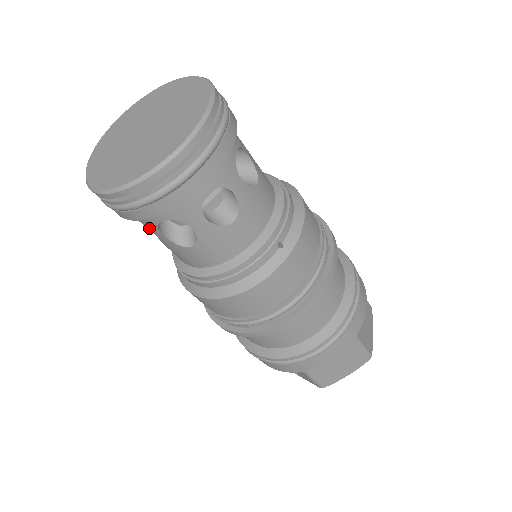
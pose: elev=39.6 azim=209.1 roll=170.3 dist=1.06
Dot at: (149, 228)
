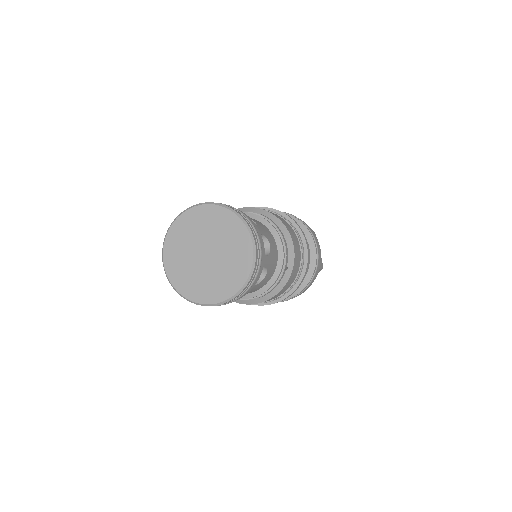
Dot at: occluded
